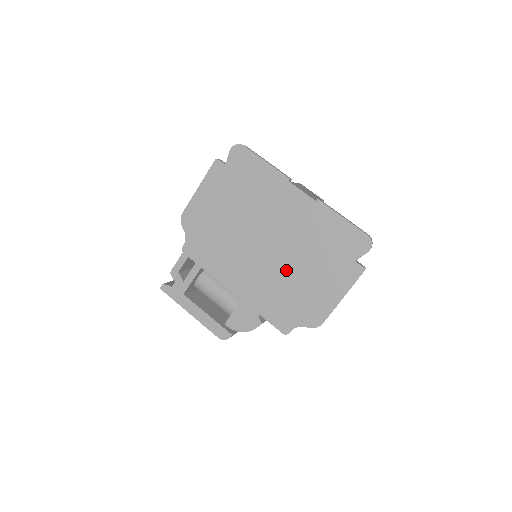
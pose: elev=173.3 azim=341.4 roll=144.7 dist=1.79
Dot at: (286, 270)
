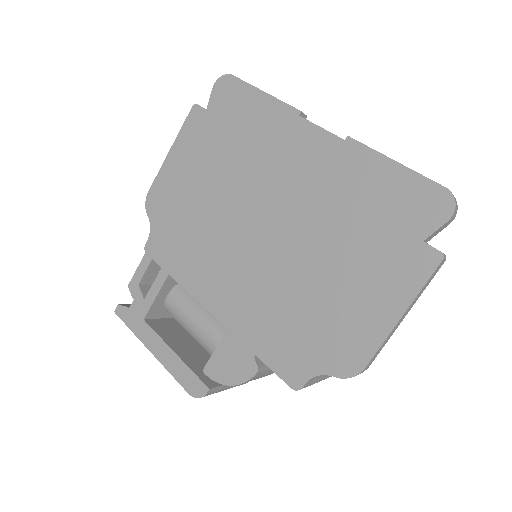
Dot at: (296, 269)
